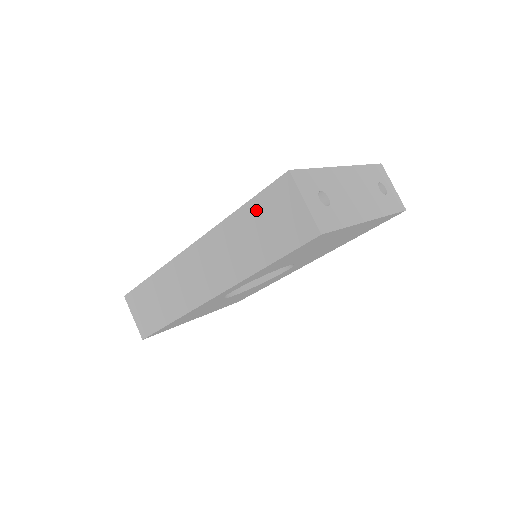
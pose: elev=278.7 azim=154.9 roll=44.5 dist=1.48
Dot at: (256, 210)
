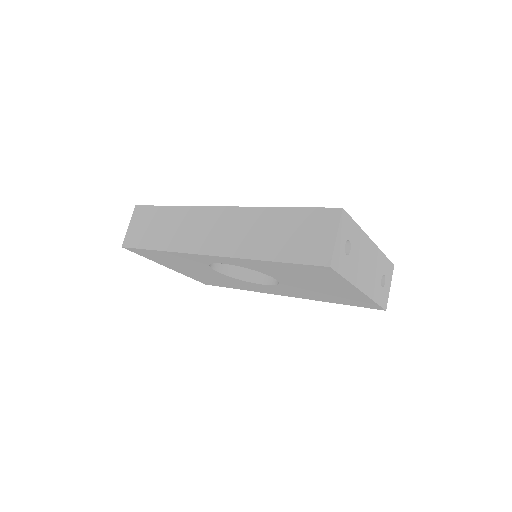
Dot at: (295, 217)
